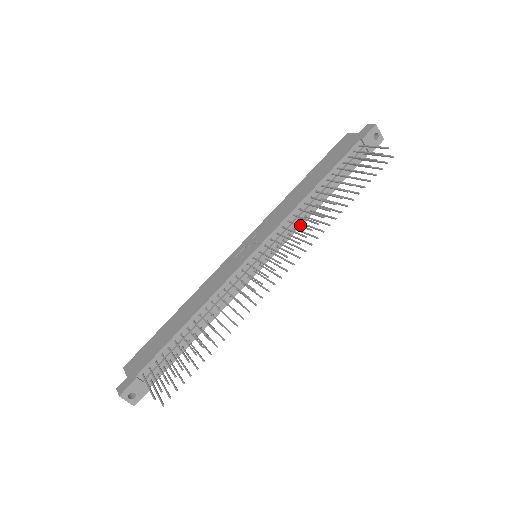
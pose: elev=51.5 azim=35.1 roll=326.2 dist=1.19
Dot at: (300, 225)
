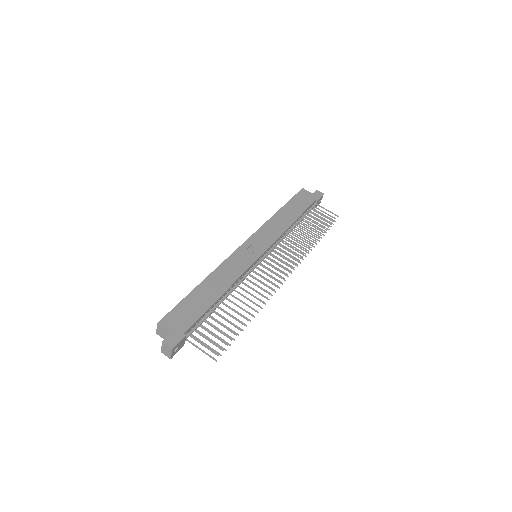
Dot at: occluded
